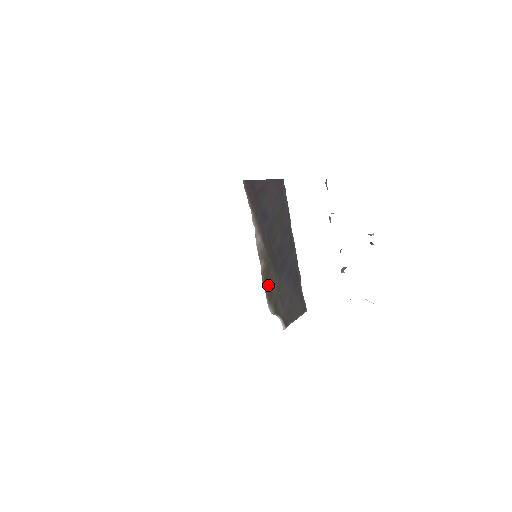
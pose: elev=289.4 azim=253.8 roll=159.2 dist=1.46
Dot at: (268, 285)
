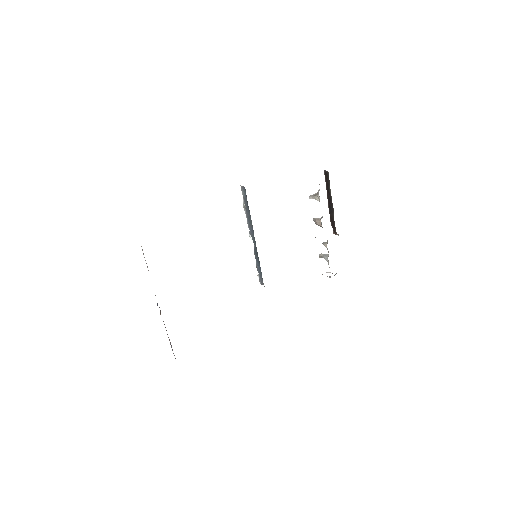
Dot at: occluded
